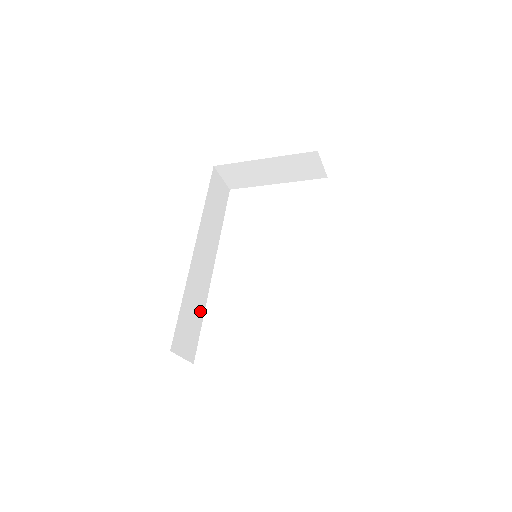
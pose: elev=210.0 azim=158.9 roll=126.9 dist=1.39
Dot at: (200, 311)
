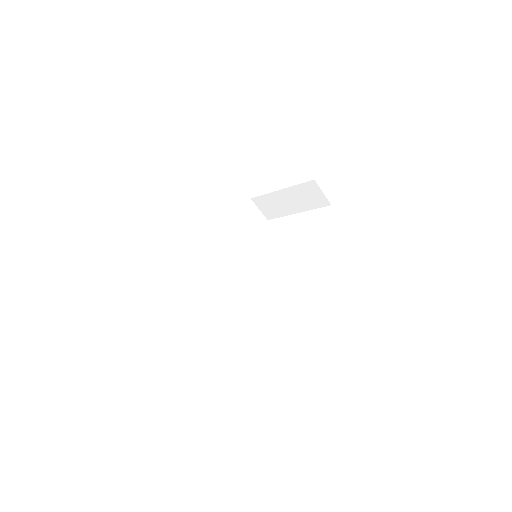
Dot at: (213, 297)
